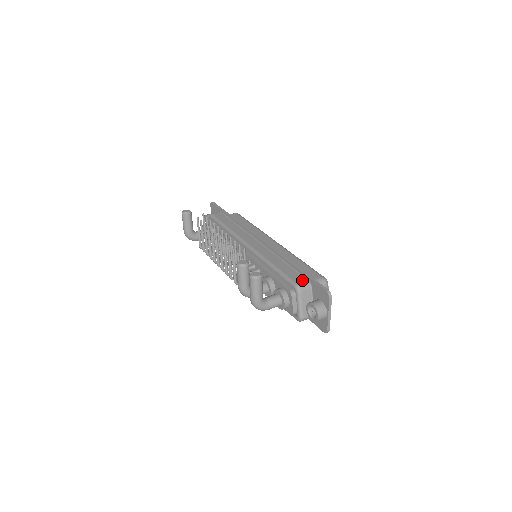
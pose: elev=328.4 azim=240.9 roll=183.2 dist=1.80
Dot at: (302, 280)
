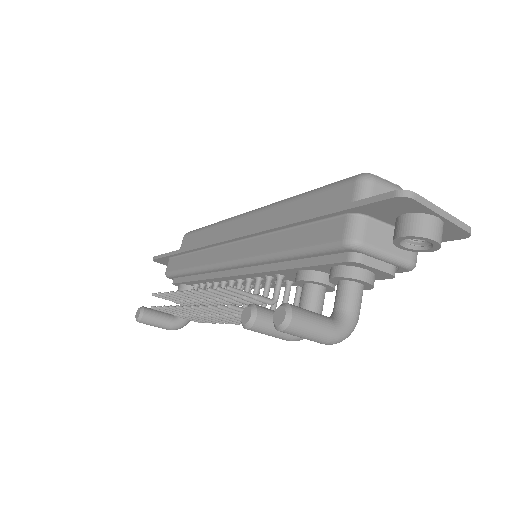
Dot at: (341, 225)
